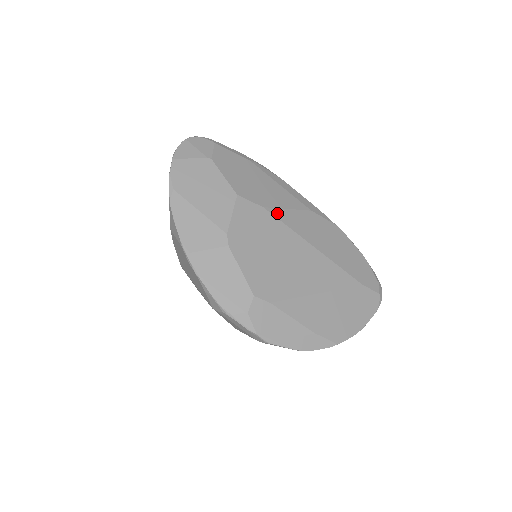
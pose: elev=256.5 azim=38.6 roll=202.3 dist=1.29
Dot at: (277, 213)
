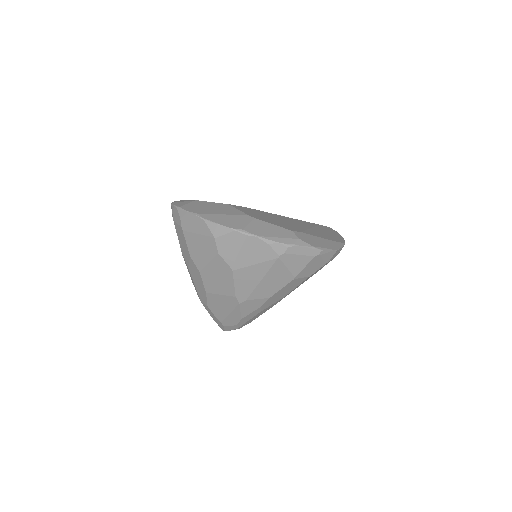
Dot at: occluded
